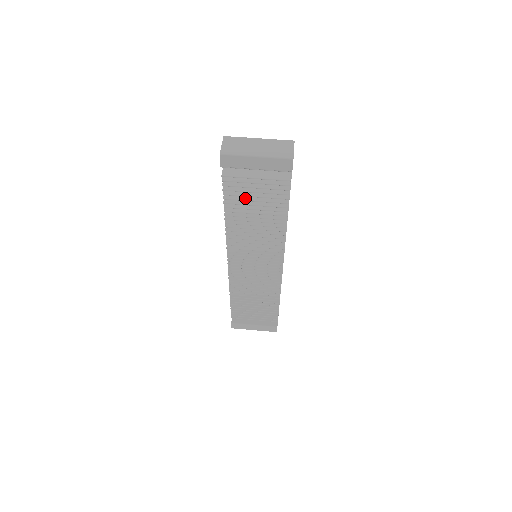
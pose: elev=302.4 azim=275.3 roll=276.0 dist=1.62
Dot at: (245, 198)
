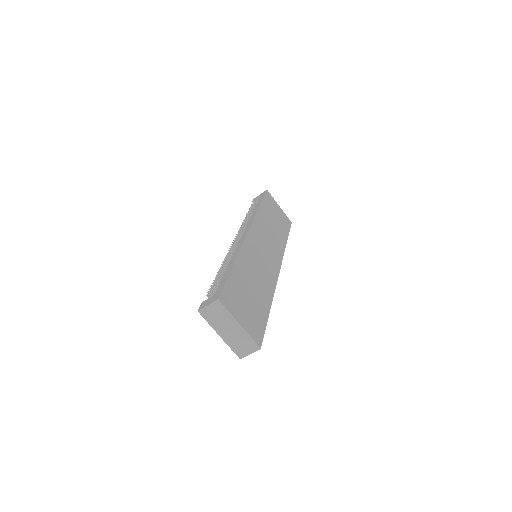
Dot at: occluded
